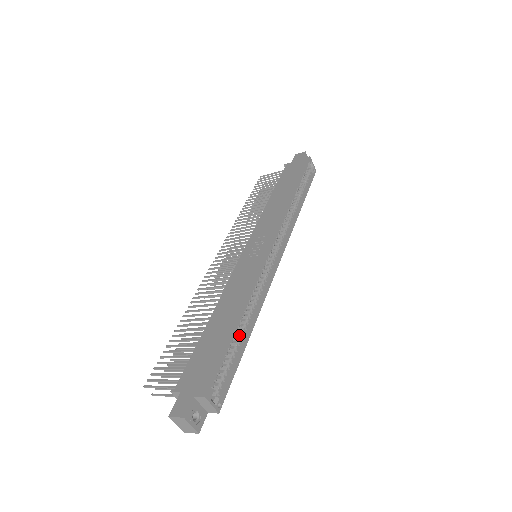
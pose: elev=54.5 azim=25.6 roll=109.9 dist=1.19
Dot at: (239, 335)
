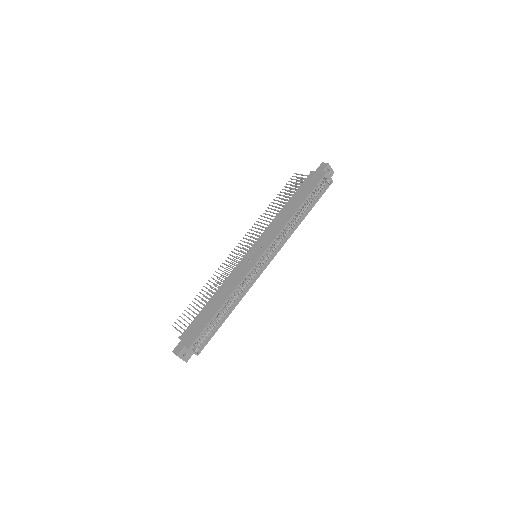
Dot at: (222, 314)
